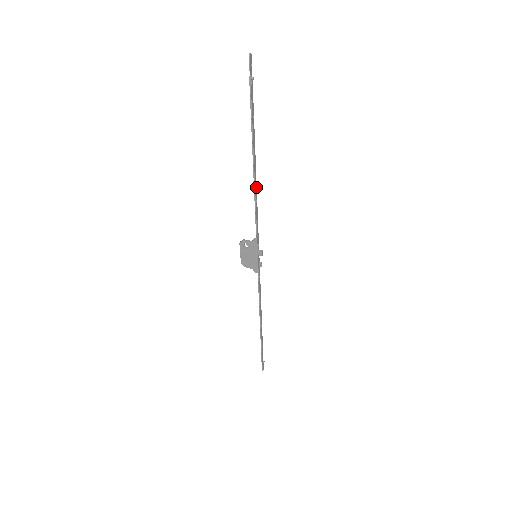
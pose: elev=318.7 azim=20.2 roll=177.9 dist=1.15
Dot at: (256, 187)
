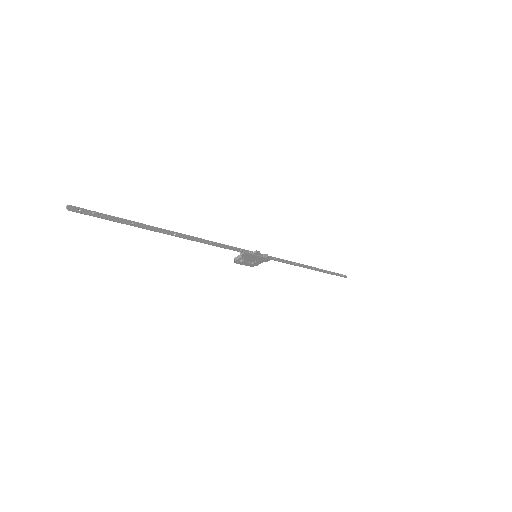
Dot at: (198, 239)
